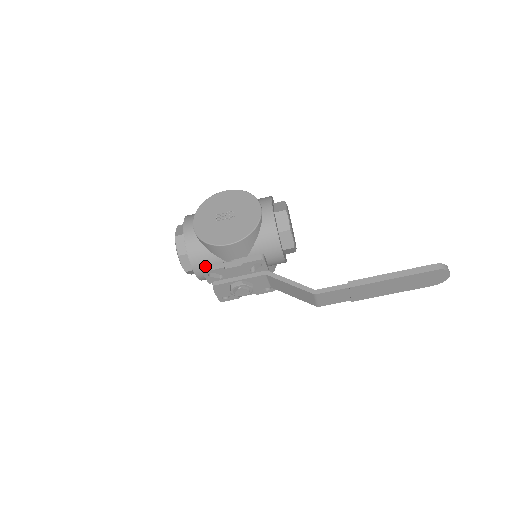
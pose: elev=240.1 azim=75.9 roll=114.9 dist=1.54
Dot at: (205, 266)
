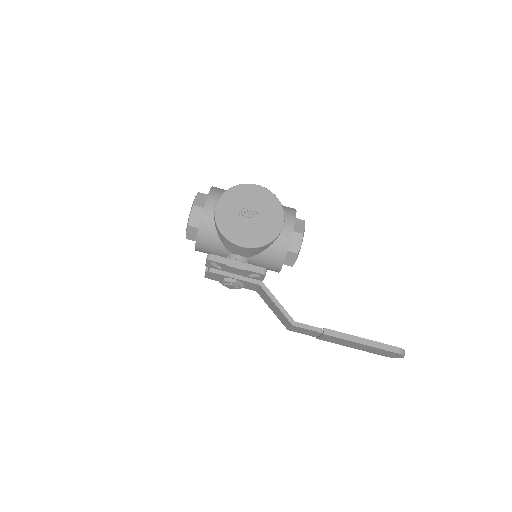
Dot at: (211, 254)
